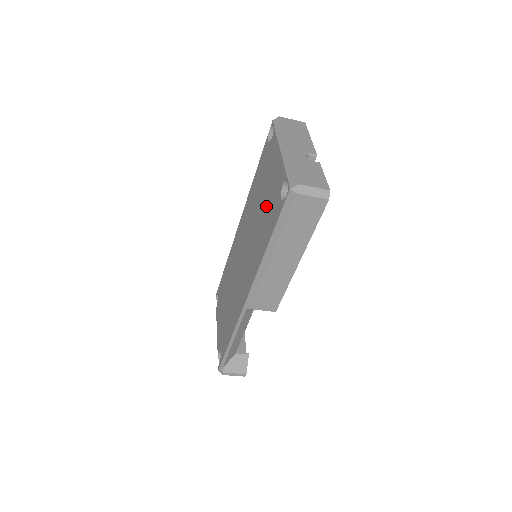
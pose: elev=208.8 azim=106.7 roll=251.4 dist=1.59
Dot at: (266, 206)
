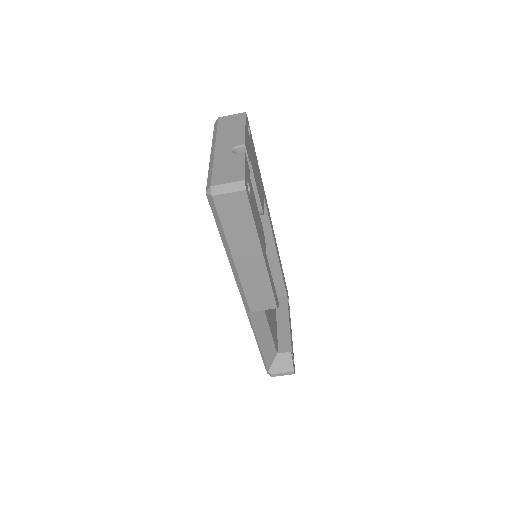
Dot at: occluded
